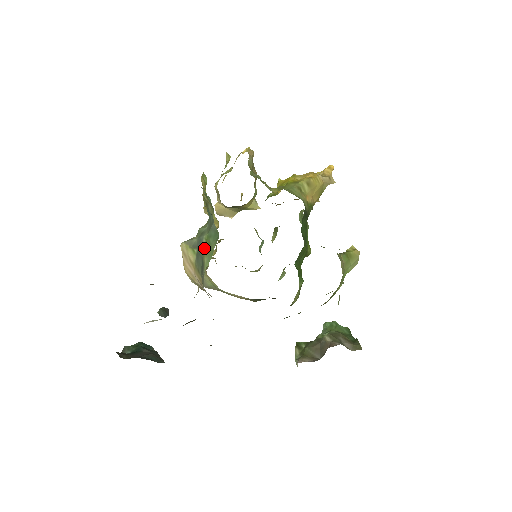
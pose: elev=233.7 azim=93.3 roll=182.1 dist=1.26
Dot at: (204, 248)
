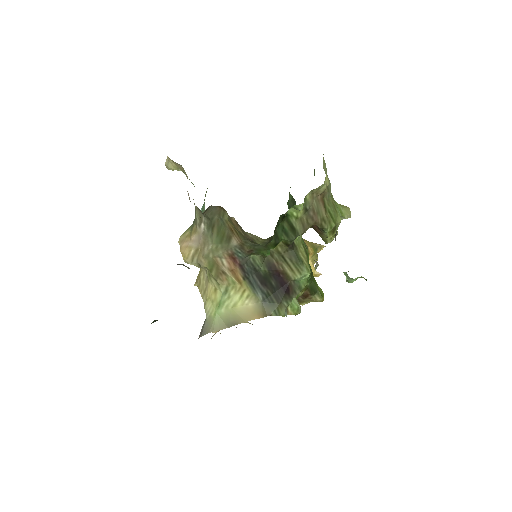
Dot at: occluded
